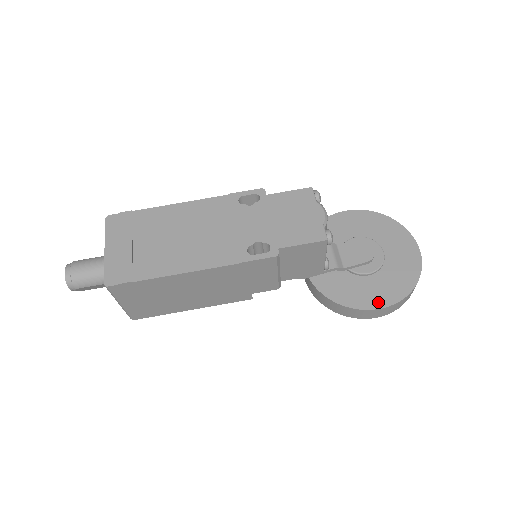
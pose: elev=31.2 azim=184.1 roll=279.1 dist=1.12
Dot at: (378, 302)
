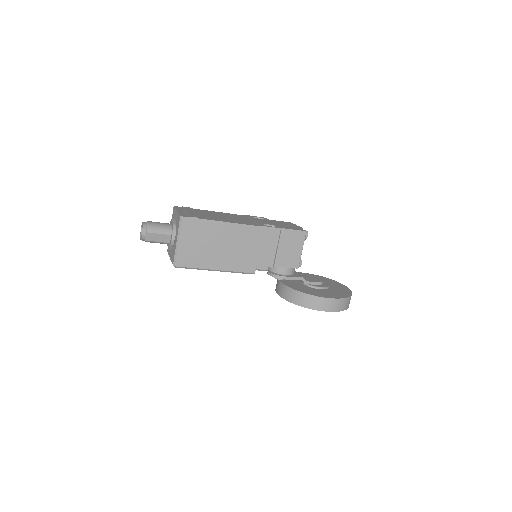
Dot at: (330, 296)
